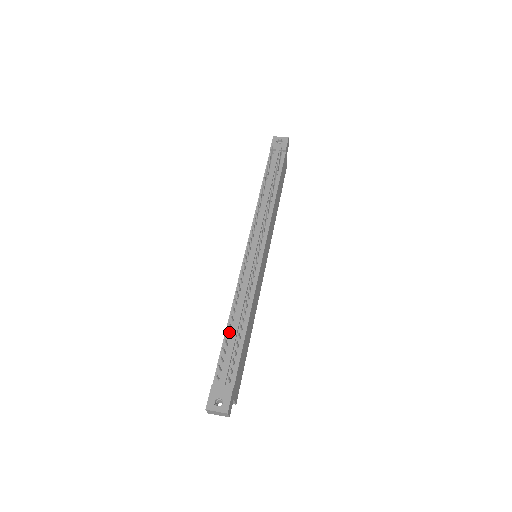
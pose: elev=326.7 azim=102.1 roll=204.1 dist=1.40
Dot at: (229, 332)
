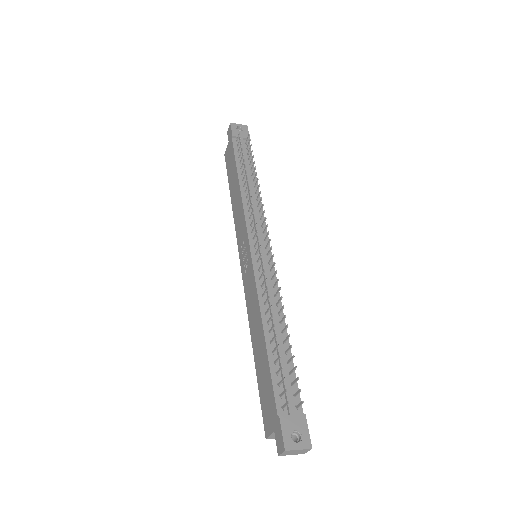
Dot at: (271, 348)
